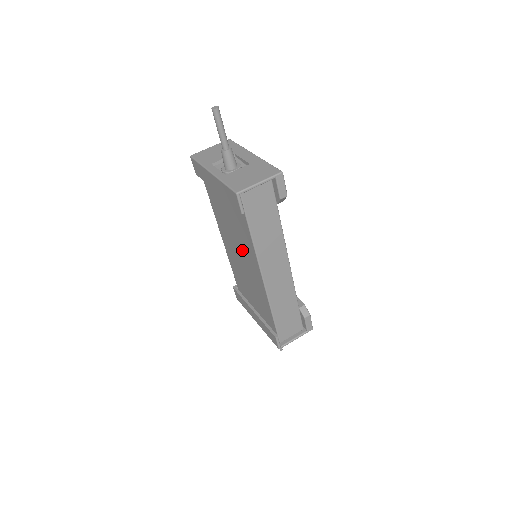
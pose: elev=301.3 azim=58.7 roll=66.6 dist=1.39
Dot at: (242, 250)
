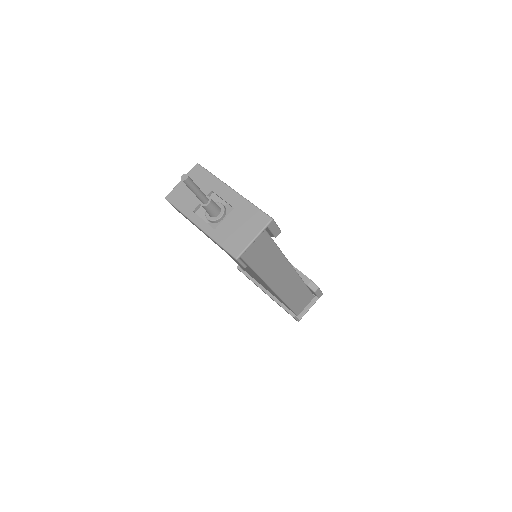
Dot at: occluded
